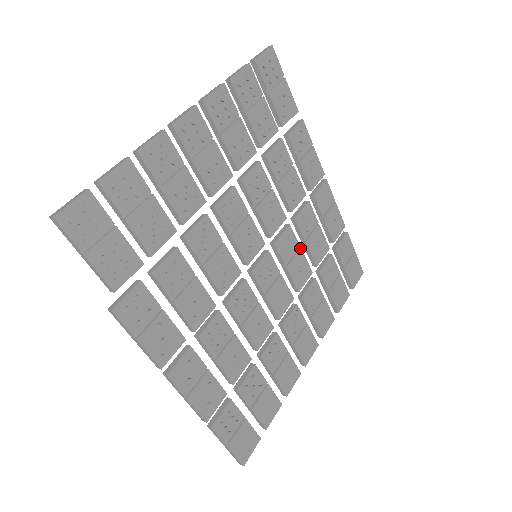
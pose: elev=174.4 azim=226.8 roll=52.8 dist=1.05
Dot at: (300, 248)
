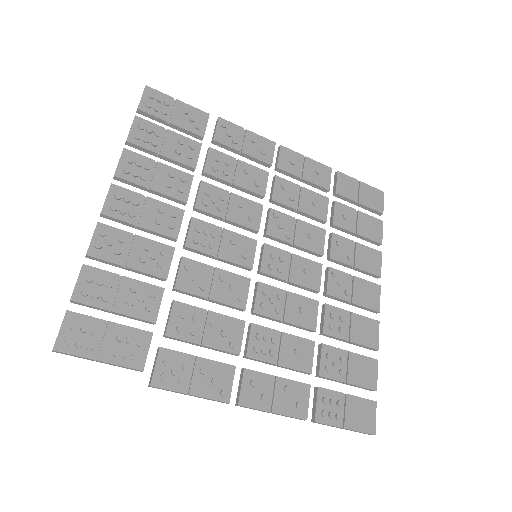
Dot at: (296, 219)
